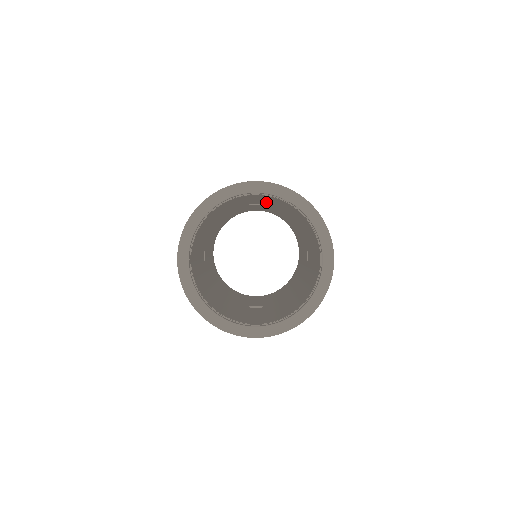
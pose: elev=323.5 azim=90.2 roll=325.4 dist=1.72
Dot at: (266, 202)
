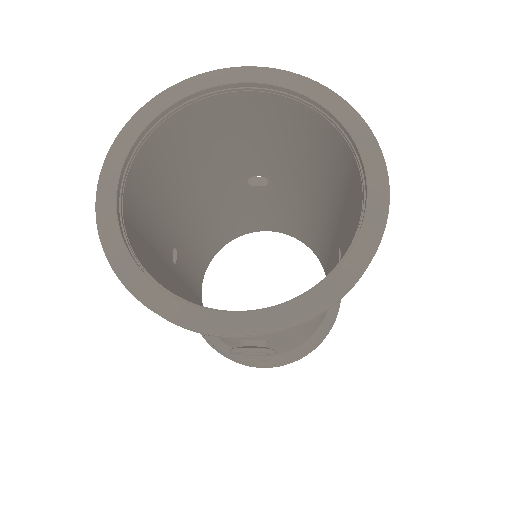
Dot at: (270, 157)
